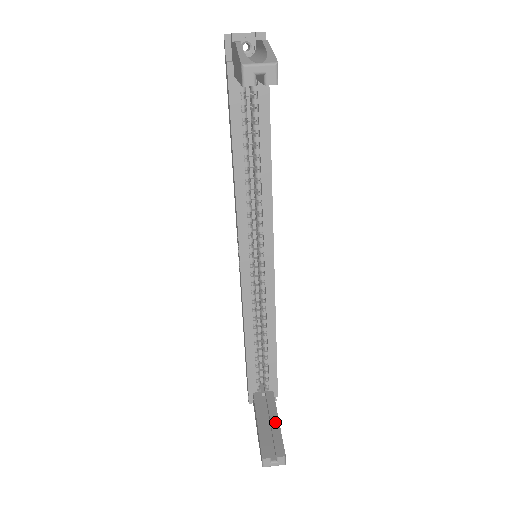
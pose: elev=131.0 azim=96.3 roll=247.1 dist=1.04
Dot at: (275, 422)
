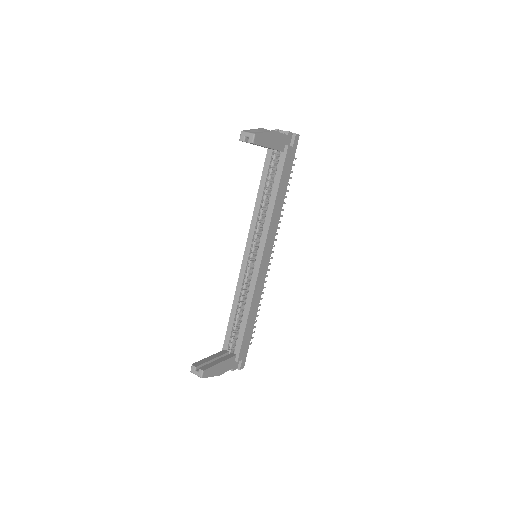
Dot at: (218, 361)
